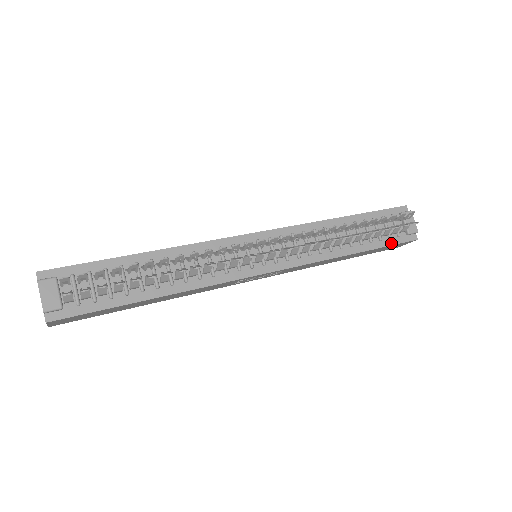
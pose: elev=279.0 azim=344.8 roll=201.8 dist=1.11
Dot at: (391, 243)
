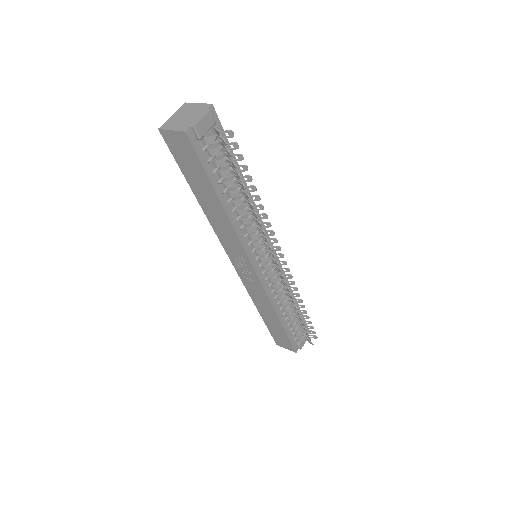
Dot at: (290, 338)
